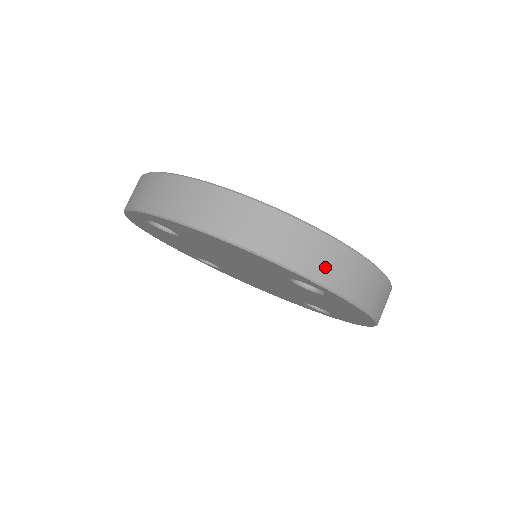
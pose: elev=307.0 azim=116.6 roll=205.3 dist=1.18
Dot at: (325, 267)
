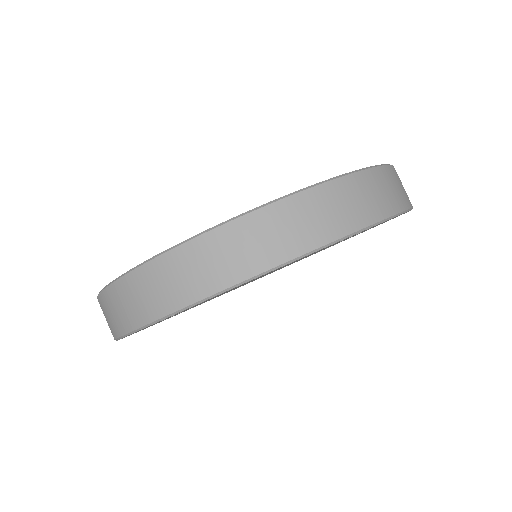
Dot at: (370, 204)
